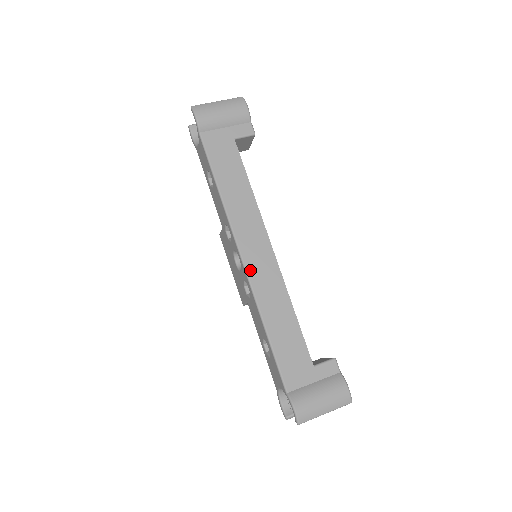
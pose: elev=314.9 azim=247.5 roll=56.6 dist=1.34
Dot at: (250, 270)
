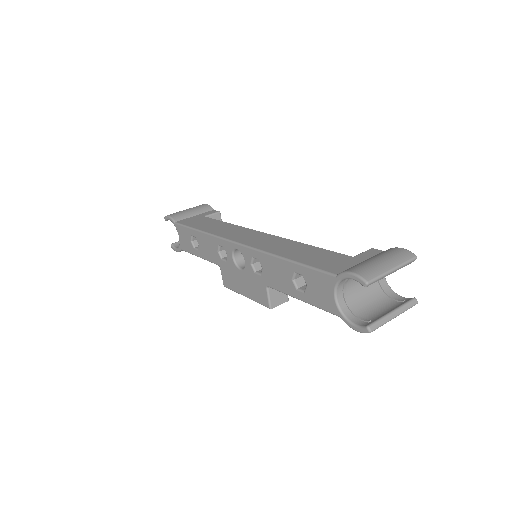
Dot at: (248, 244)
